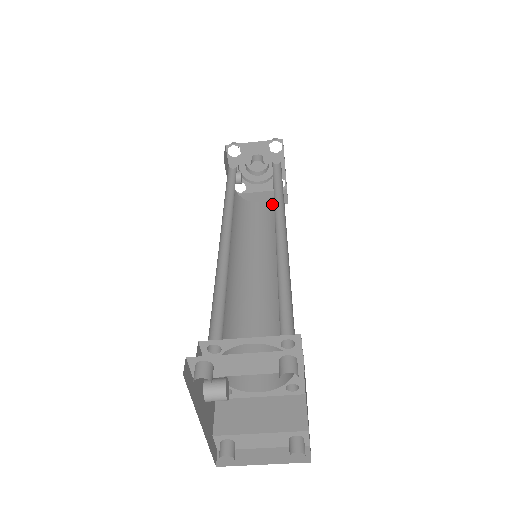
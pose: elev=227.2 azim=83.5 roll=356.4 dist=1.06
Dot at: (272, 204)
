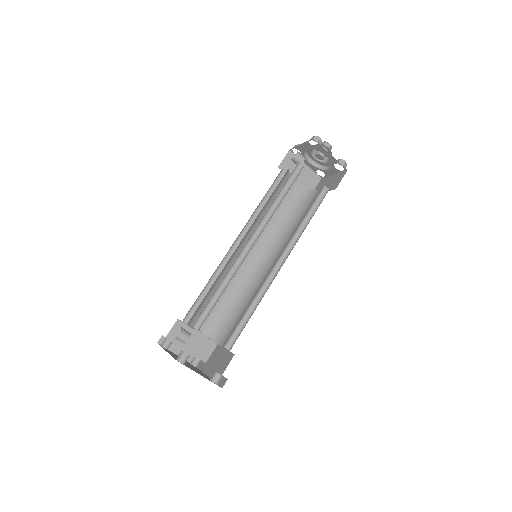
Dot at: (301, 195)
